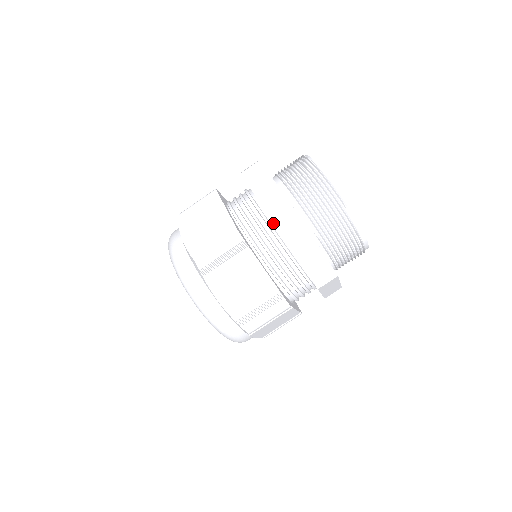
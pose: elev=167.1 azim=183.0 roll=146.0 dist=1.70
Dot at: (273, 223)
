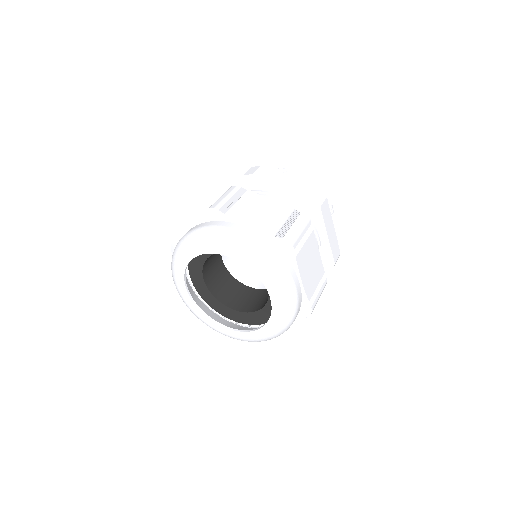
Dot at: (321, 211)
